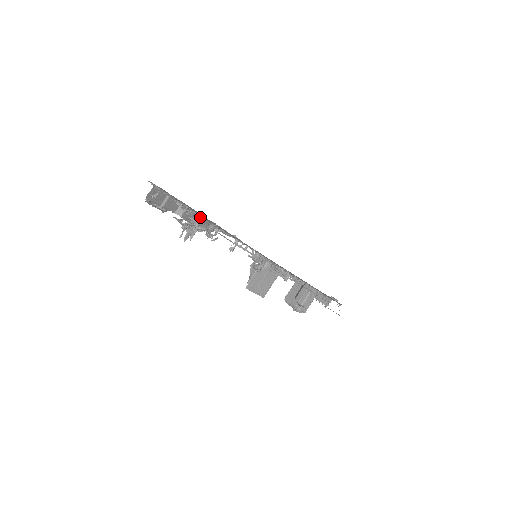
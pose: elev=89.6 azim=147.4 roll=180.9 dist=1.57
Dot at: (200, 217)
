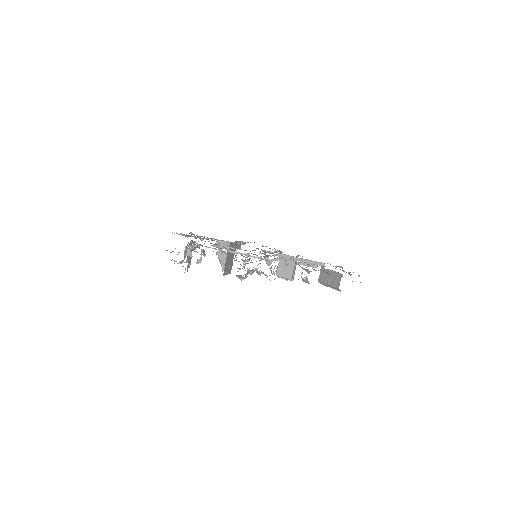
Dot at: occluded
